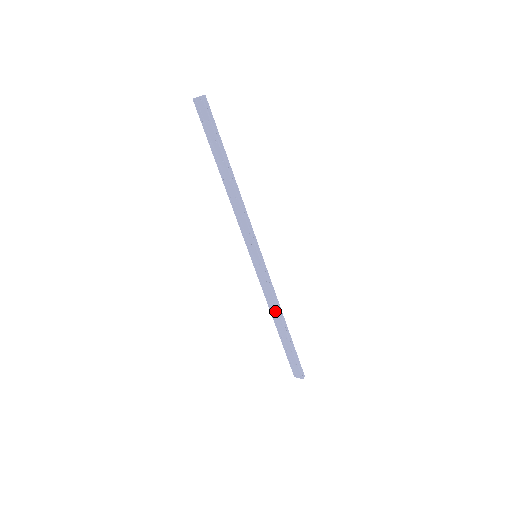
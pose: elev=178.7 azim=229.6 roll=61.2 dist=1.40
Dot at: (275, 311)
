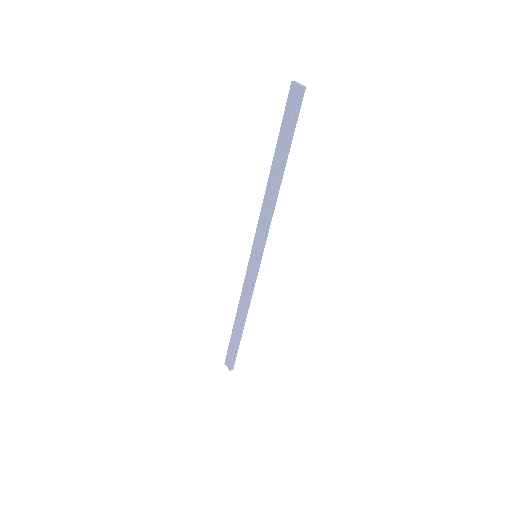
Dot at: (242, 308)
